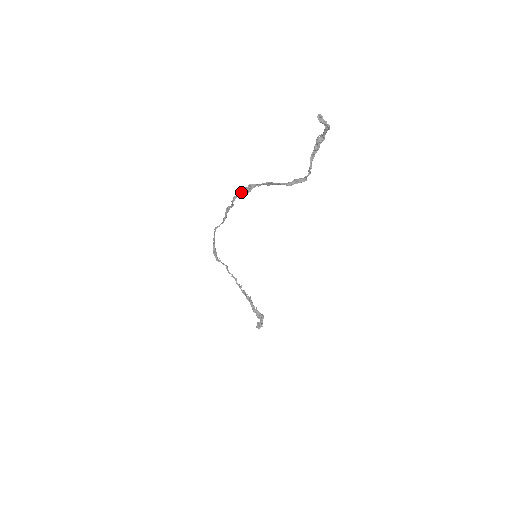
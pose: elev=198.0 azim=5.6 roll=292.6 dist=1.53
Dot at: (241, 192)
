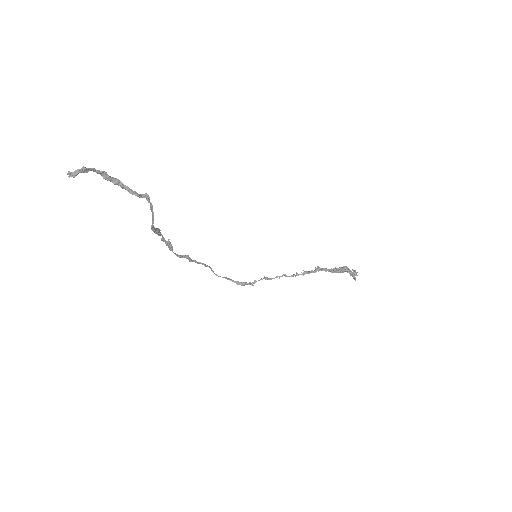
Dot at: (170, 248)
